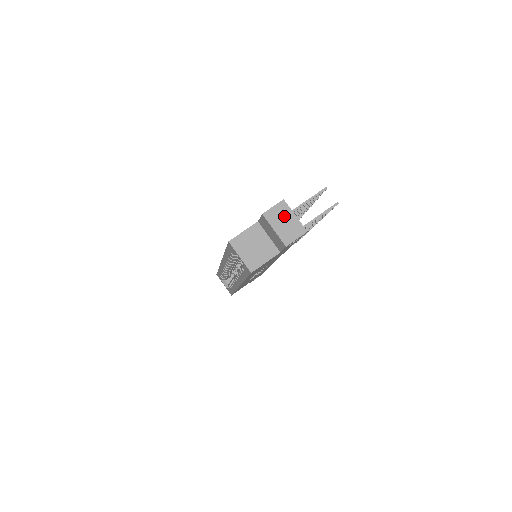
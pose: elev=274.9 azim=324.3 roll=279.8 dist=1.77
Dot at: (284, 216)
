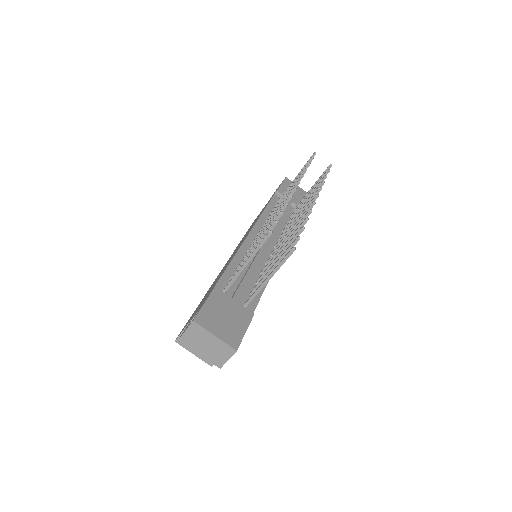
Dot at: (202, 339)
